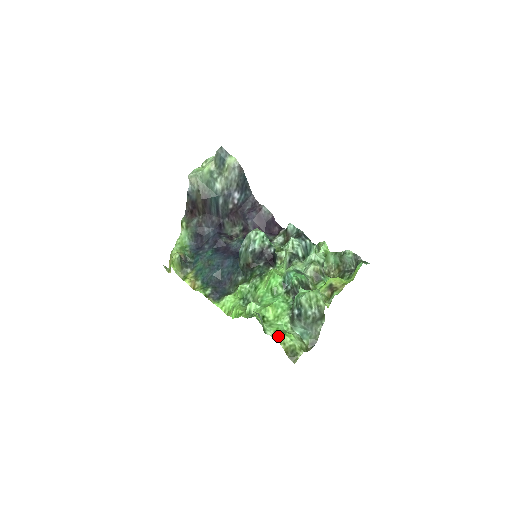
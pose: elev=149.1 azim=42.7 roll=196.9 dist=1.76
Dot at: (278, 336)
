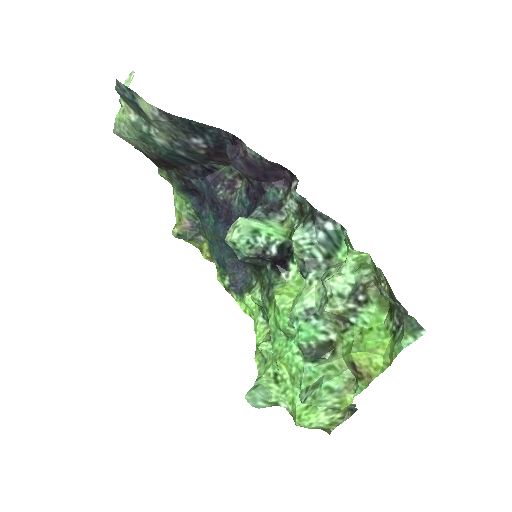
Dot at: (293, 416)
